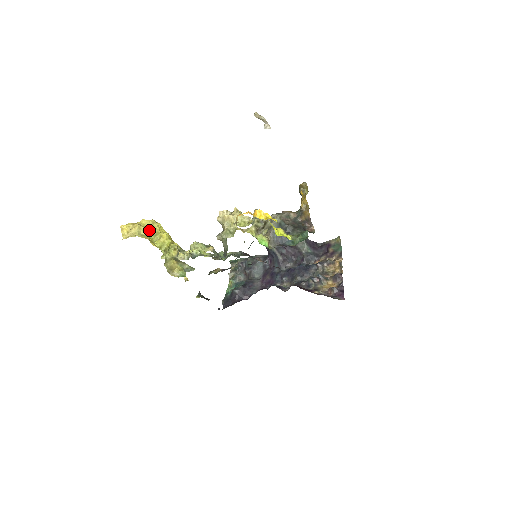
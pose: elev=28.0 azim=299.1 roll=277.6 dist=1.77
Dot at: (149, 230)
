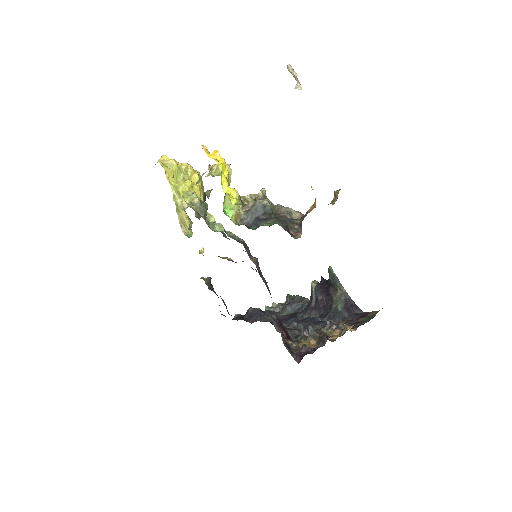
Dot at: (184, 174)
